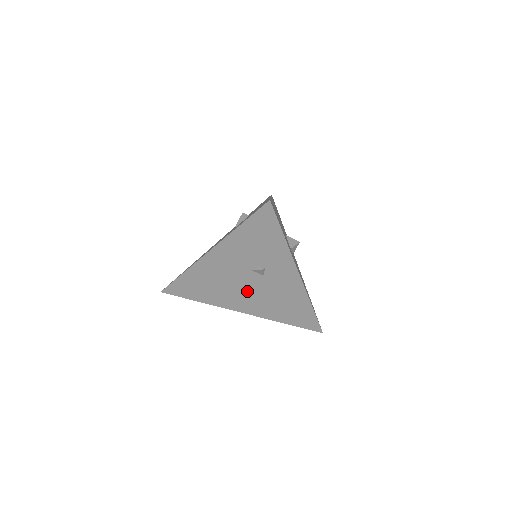
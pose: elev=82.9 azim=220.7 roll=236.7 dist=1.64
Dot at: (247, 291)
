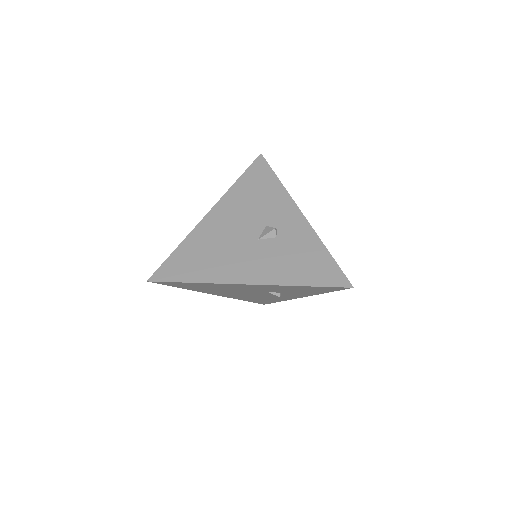
Dot at: (242, 293)
